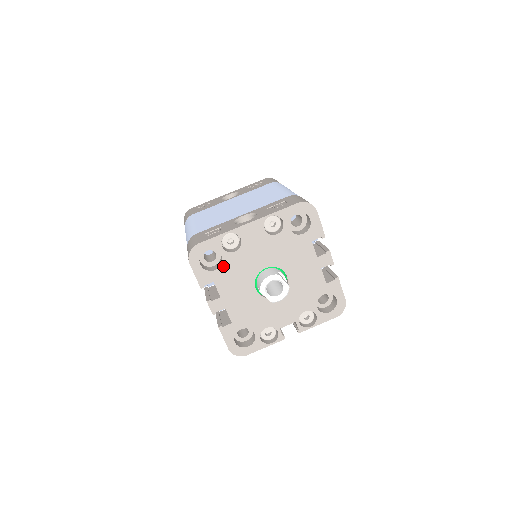
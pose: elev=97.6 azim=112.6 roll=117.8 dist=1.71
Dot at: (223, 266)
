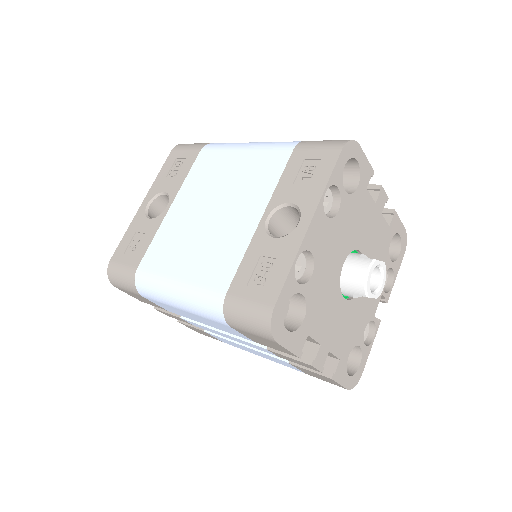
Dot at: (308, 306)
